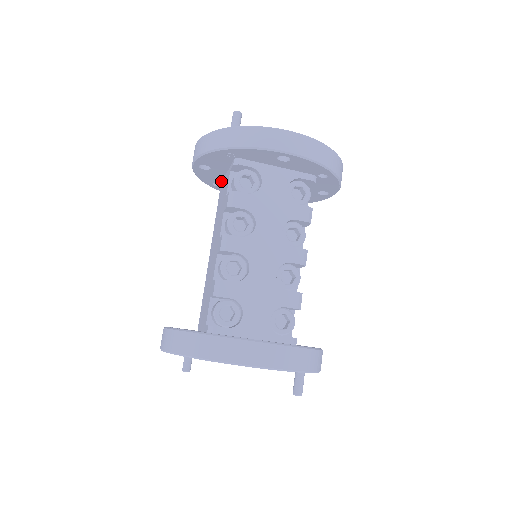
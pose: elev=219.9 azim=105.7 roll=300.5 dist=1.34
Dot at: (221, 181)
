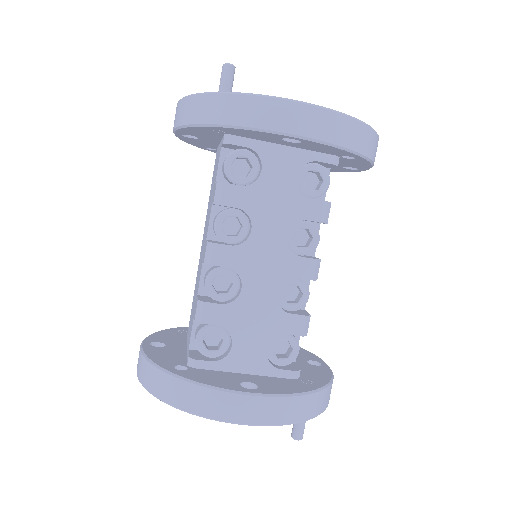
Dot at: (216, 147)
